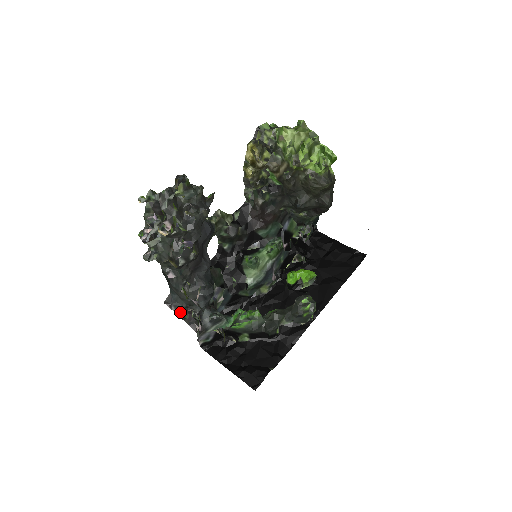
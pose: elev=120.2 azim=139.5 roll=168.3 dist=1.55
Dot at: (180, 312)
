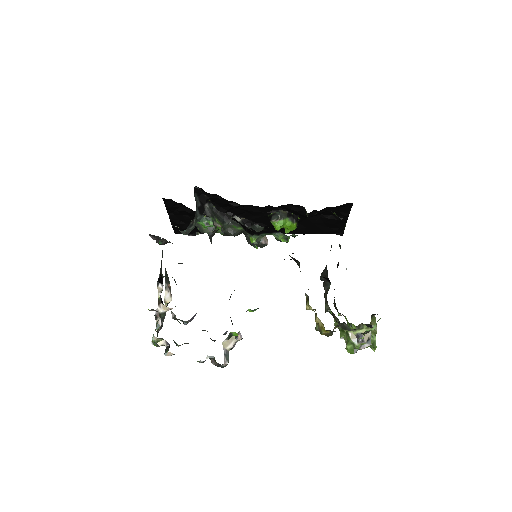
Dot at: occluded
